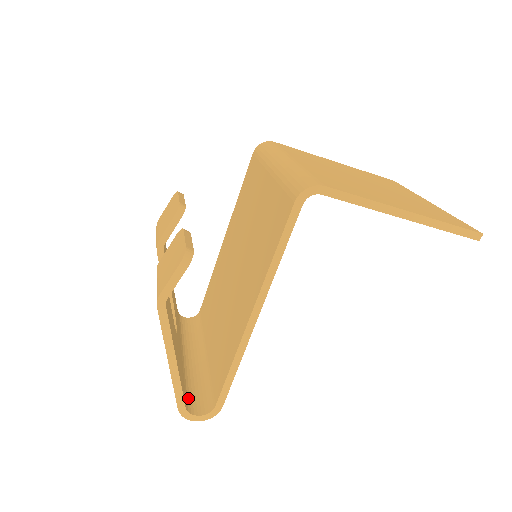
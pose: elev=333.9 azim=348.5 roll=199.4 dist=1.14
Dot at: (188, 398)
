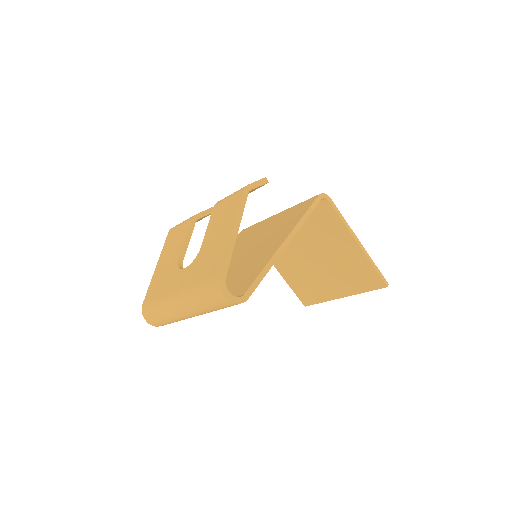
Dot at: occluded
